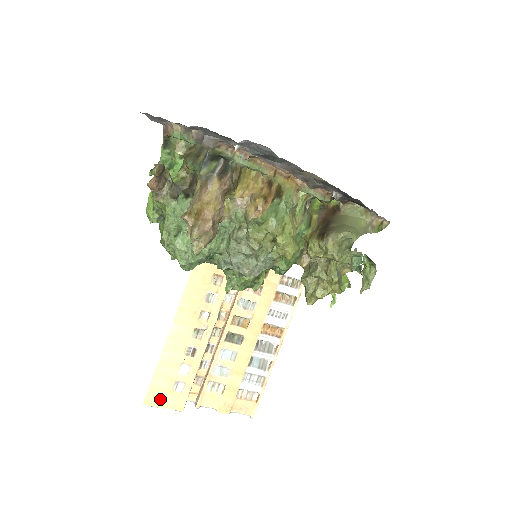
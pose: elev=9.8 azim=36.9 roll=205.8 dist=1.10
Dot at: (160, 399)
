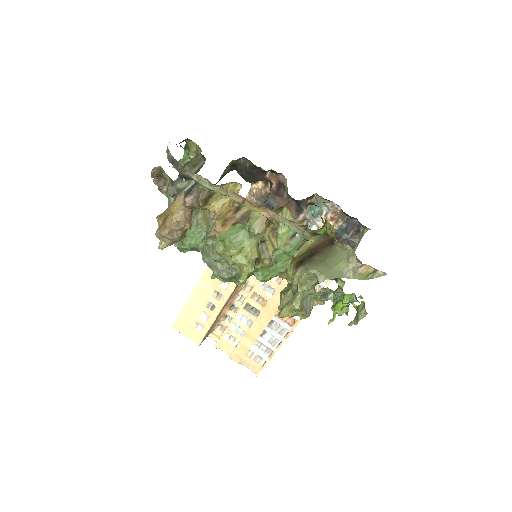
Dot at: (184, 329)
